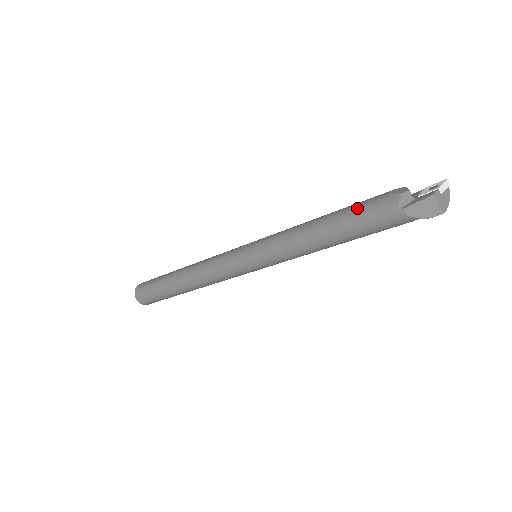
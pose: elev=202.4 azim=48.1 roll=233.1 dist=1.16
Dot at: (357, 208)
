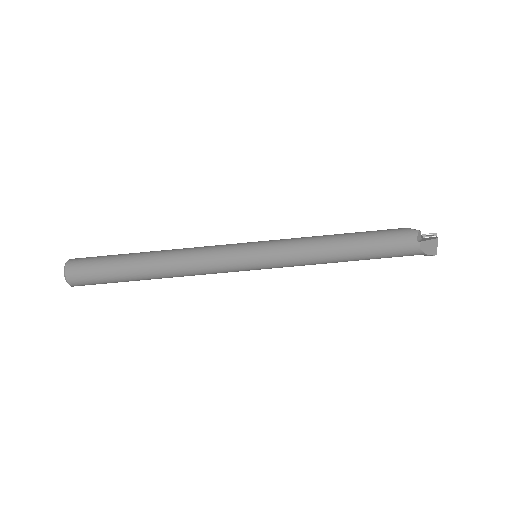
Dot at: (380, 233)
